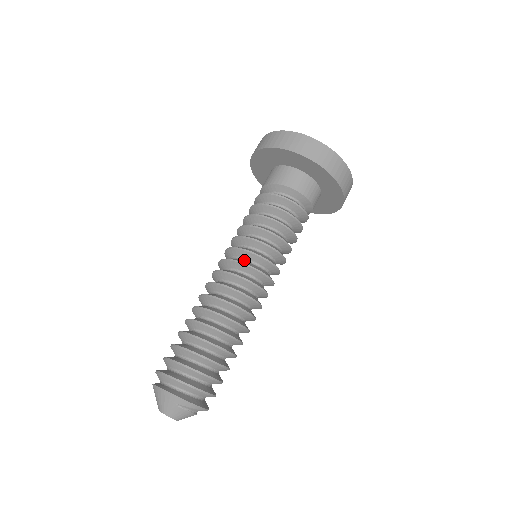
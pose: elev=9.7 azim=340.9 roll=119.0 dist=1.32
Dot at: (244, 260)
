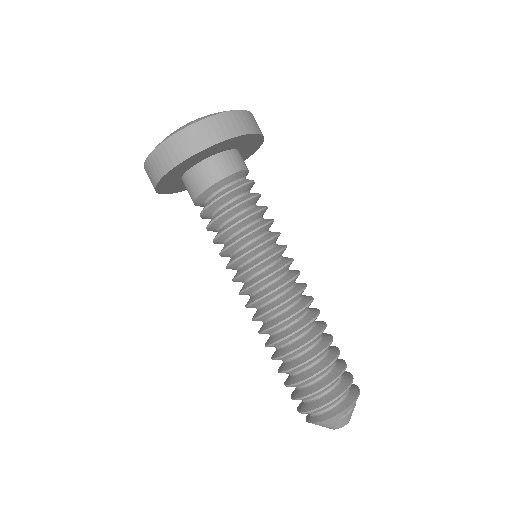
Dot at: (254, 277)
